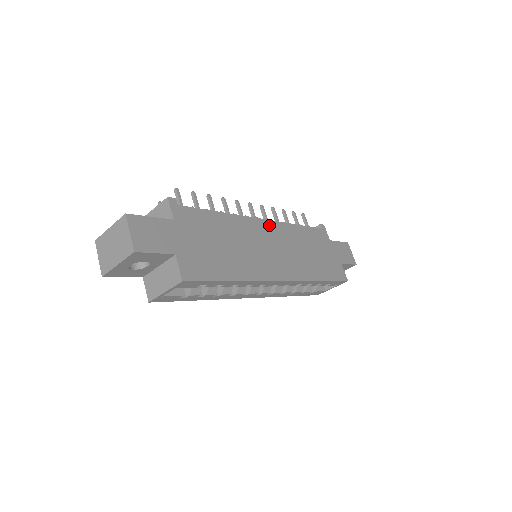
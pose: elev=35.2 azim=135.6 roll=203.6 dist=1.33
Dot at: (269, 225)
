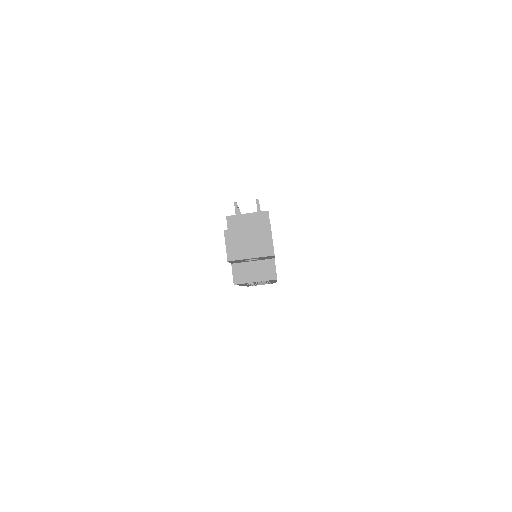
Dot at: occluded
